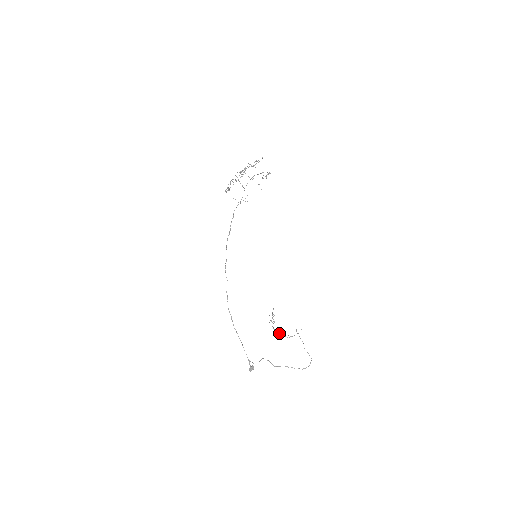
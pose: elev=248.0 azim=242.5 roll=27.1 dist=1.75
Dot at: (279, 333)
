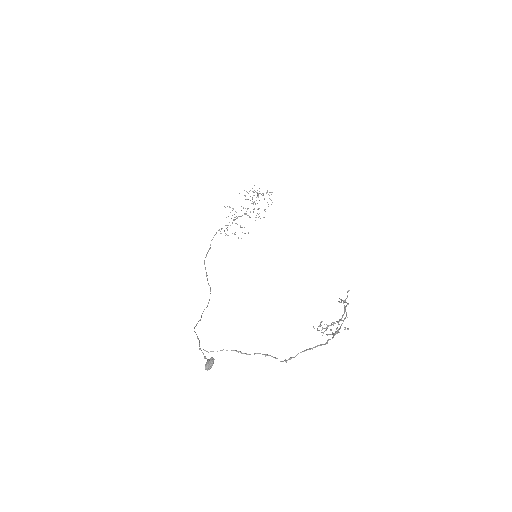
Dot at: (322, 327)
